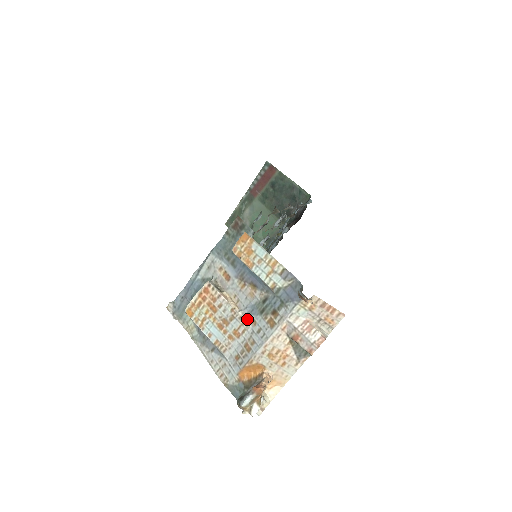
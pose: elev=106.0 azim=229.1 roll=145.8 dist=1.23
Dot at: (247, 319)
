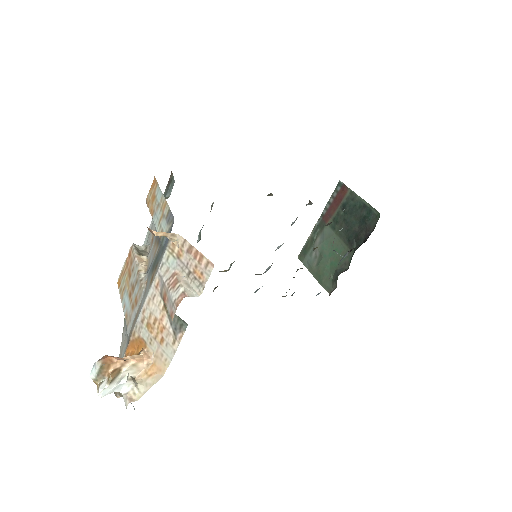
Dot at: (144, 282)
